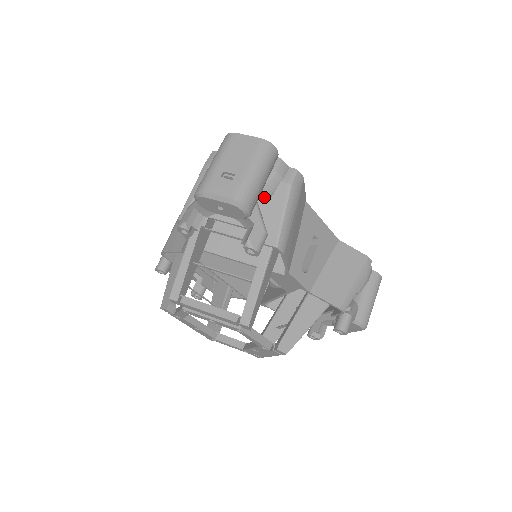
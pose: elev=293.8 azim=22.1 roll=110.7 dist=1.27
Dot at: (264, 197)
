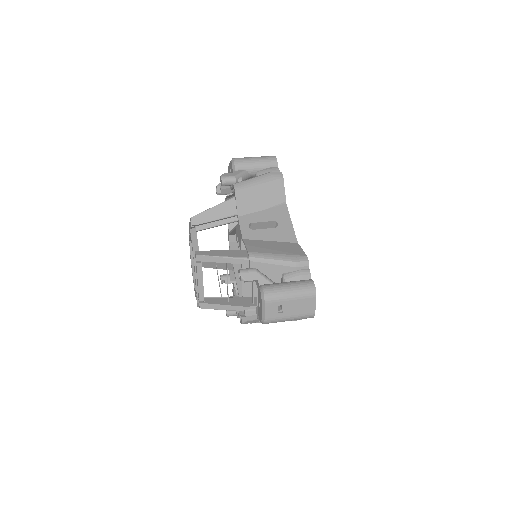
Dot at: occluded
